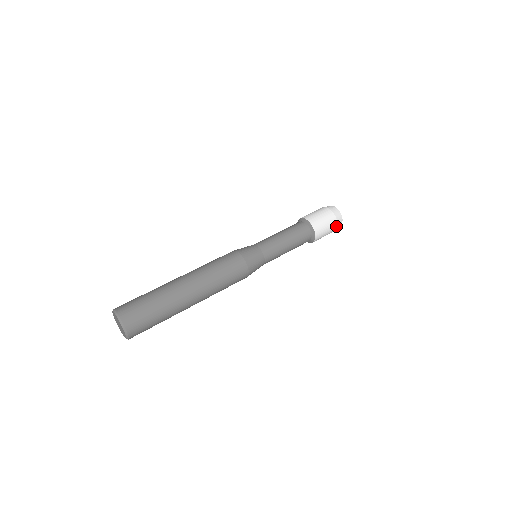
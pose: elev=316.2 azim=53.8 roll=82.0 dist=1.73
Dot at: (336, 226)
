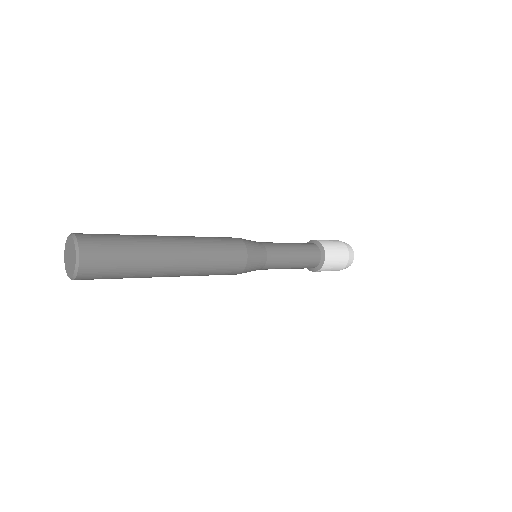
Dot at: (347, 256)
